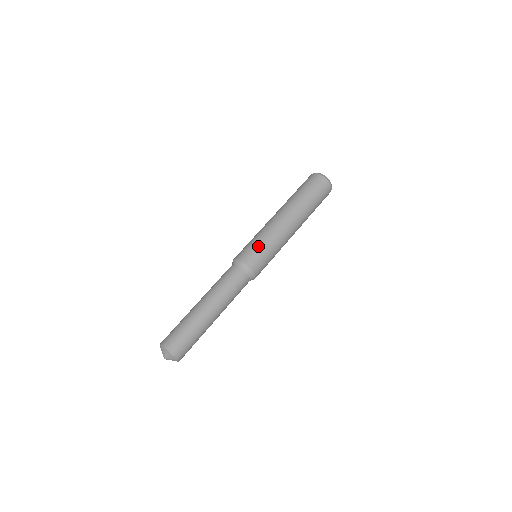
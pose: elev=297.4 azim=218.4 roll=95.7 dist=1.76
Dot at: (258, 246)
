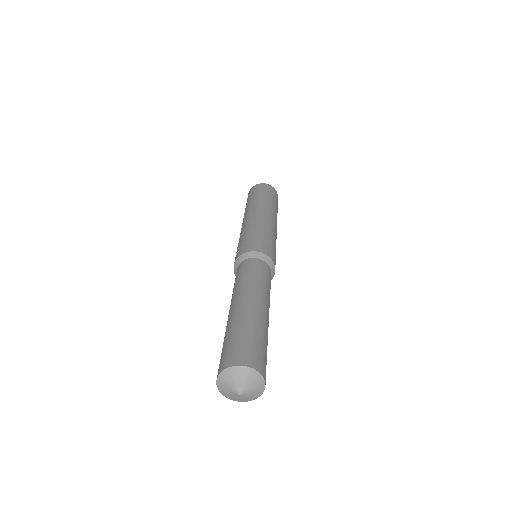
Dot at: (265, 237)
